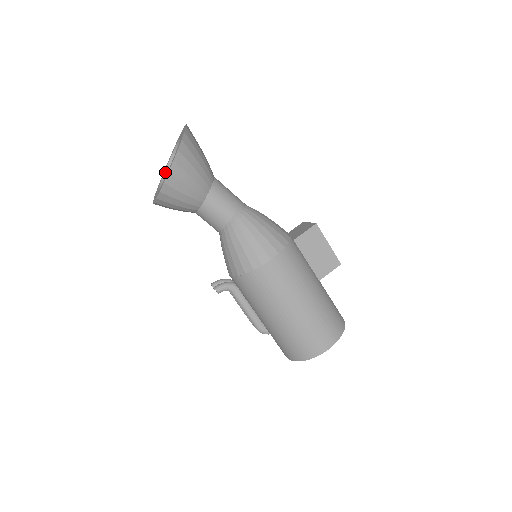
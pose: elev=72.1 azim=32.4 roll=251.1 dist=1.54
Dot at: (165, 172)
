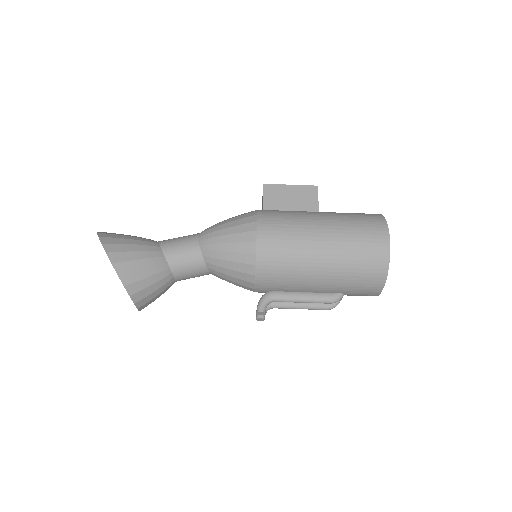
Dot at: occluded
